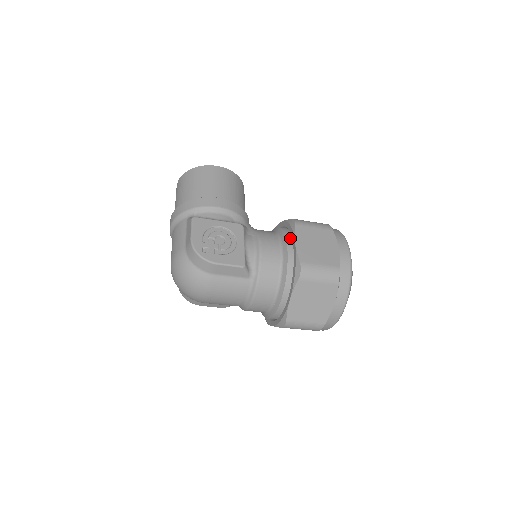
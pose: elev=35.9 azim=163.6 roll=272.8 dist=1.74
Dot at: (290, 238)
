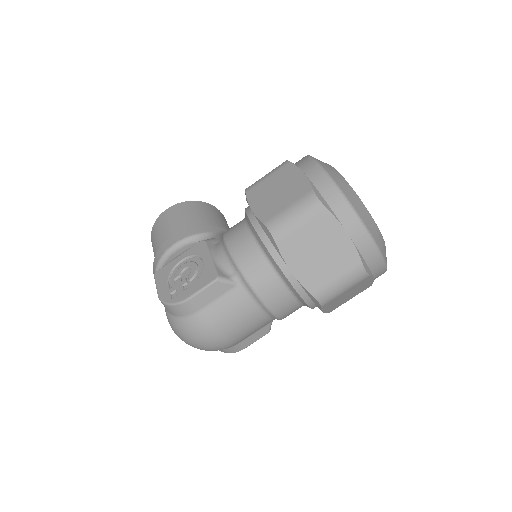
Dot at: (251, 210)
